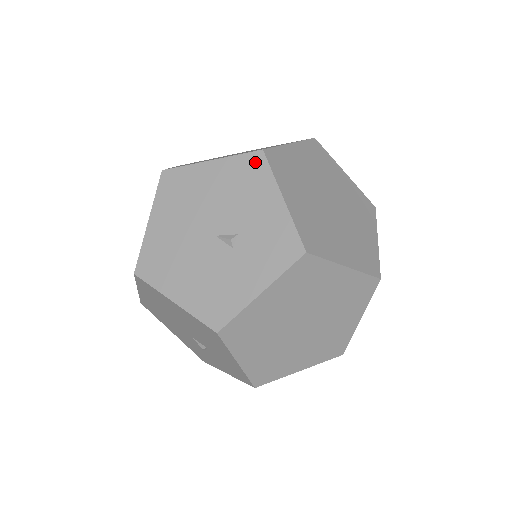
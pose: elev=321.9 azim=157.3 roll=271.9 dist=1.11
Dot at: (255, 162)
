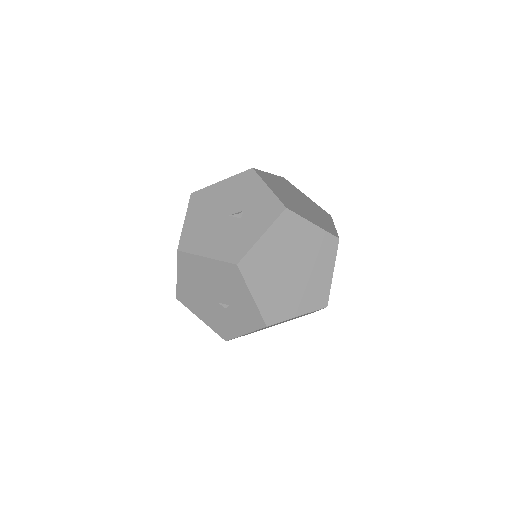
Dot at: (249, 175)
